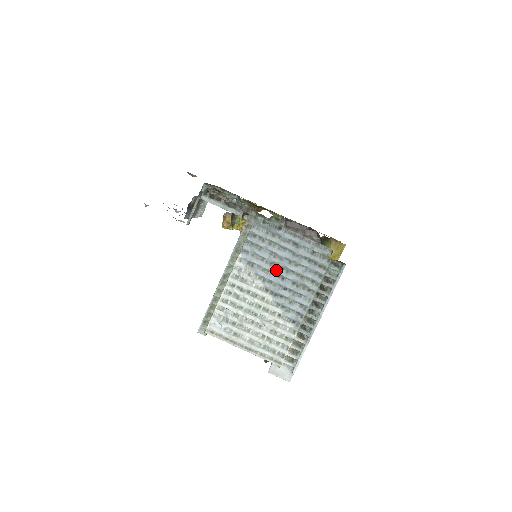
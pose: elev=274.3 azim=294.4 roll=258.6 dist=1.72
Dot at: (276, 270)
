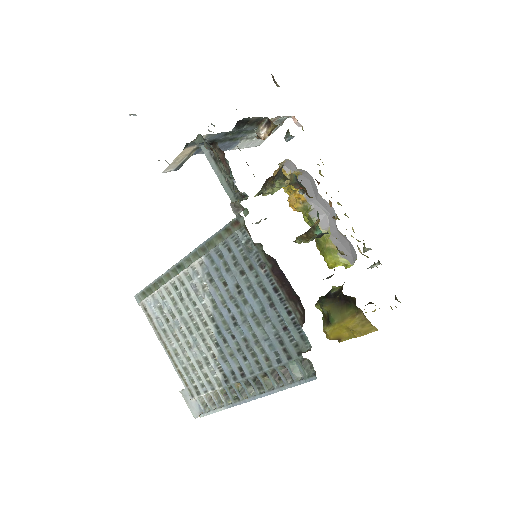
Dot at: (233, 308)
